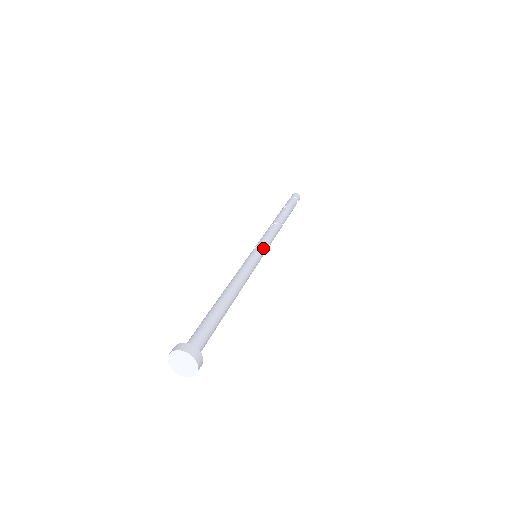
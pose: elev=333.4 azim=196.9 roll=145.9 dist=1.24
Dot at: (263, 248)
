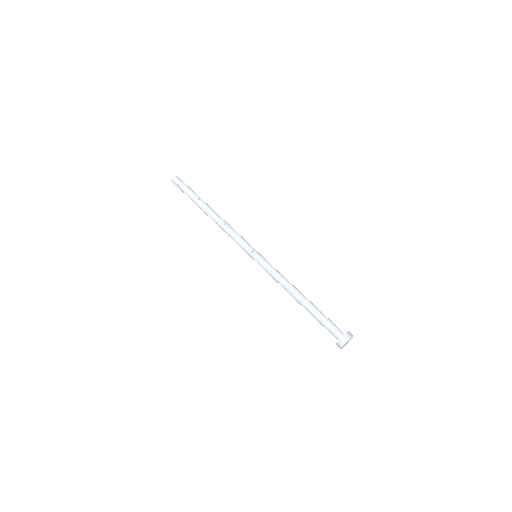
Dot at: (254, 249)
